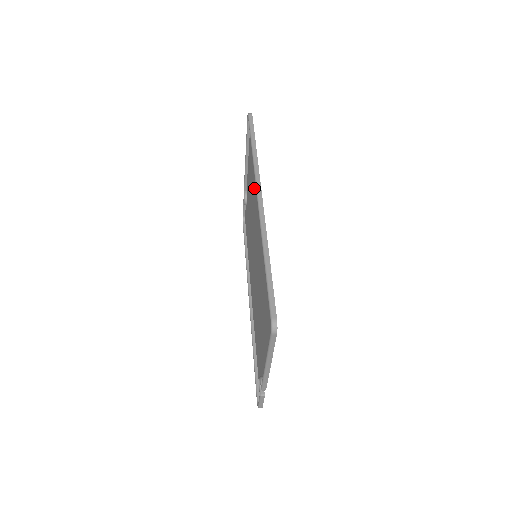
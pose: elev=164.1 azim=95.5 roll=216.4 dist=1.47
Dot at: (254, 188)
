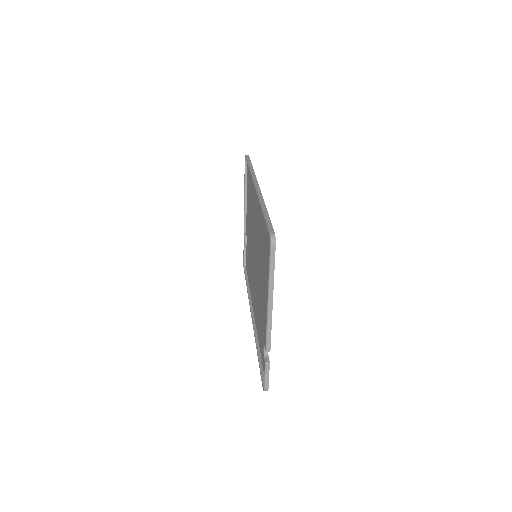
Dot at: (252, 201)
